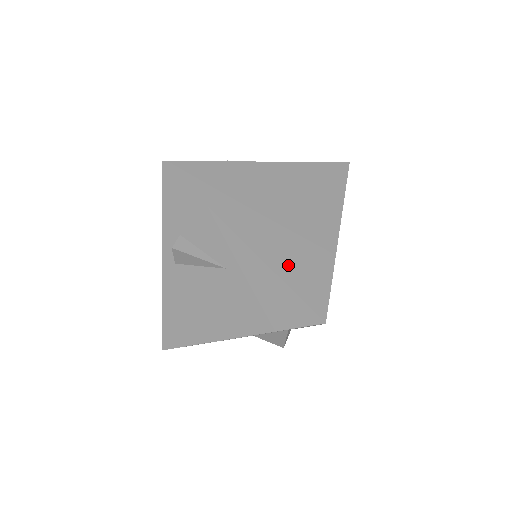
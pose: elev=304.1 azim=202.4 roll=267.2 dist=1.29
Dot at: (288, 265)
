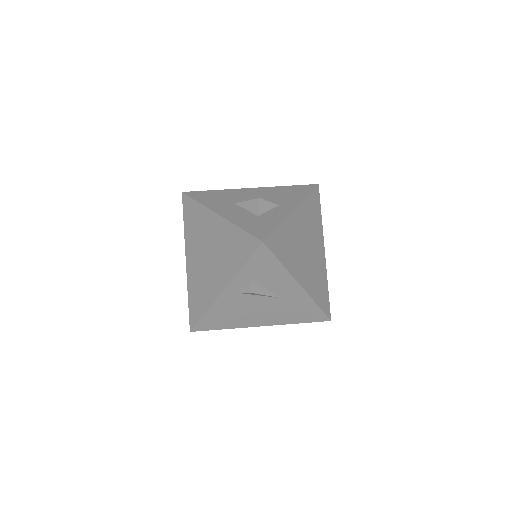
Dot at: (317, 293)
